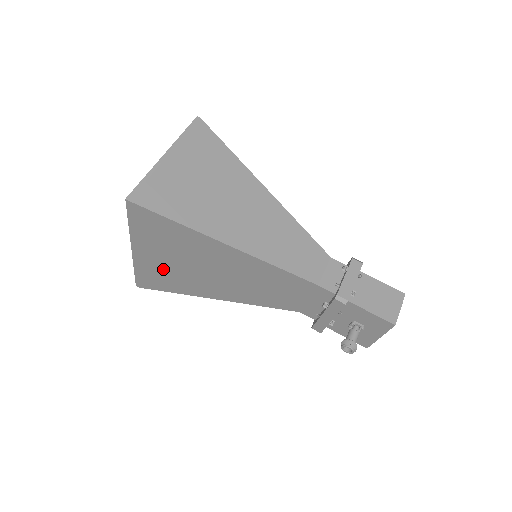
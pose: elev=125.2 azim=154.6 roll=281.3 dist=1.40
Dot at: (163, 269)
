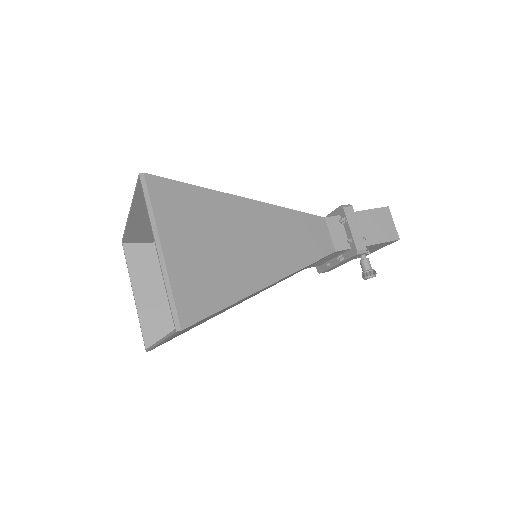
Dot at: occluded
